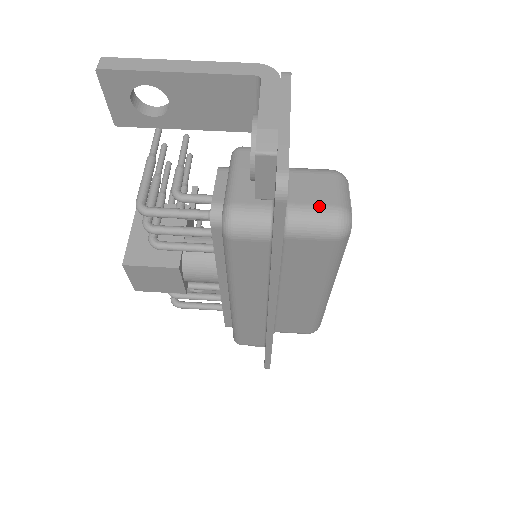
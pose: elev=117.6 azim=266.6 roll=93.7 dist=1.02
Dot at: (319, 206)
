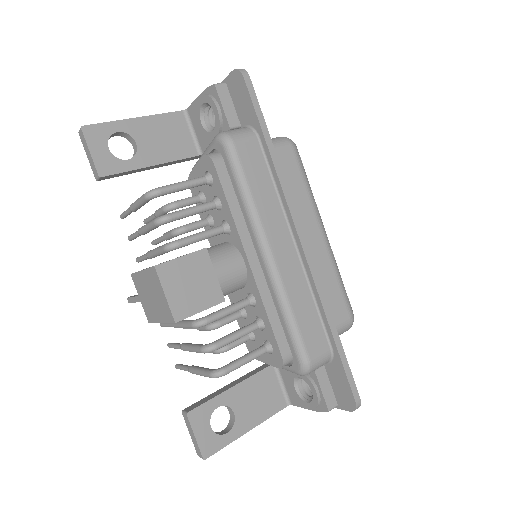
Dot at: occluded
